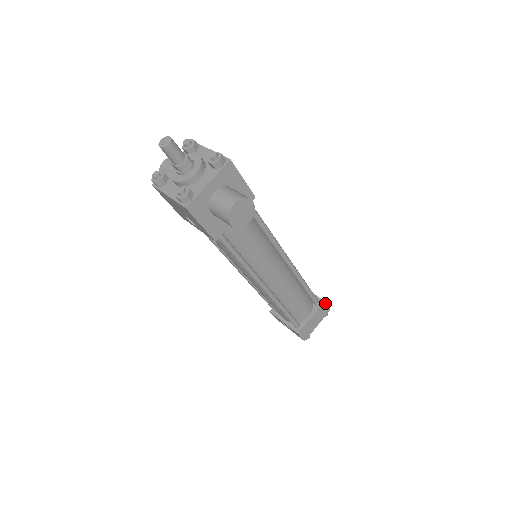
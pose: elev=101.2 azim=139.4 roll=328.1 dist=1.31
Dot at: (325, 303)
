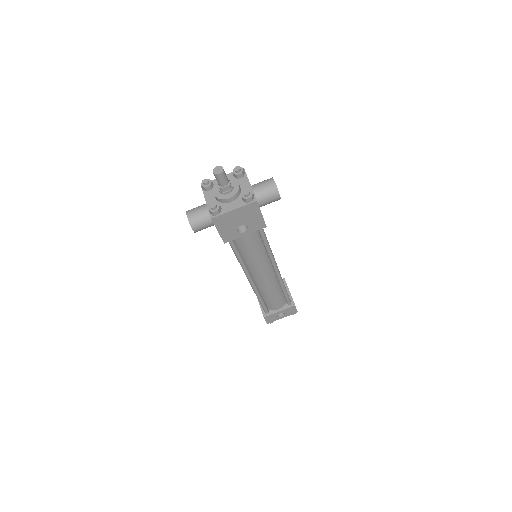
Dot at: occluded
